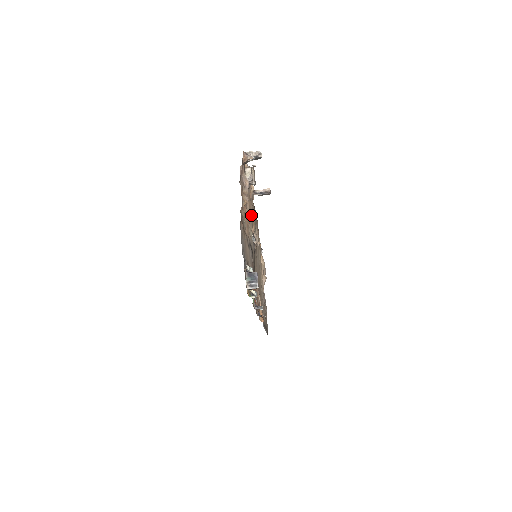
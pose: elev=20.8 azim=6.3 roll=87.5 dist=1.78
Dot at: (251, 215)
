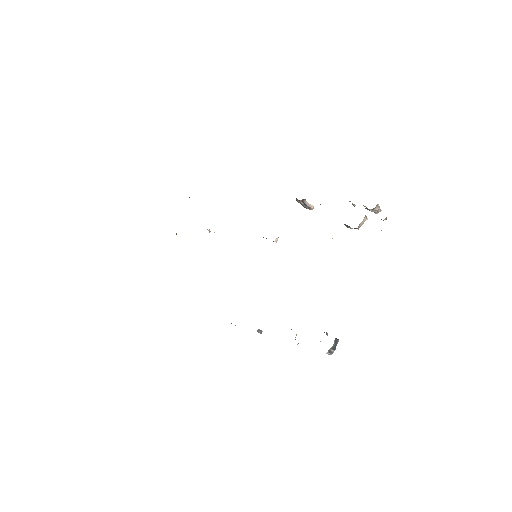
Dot at: occluded
